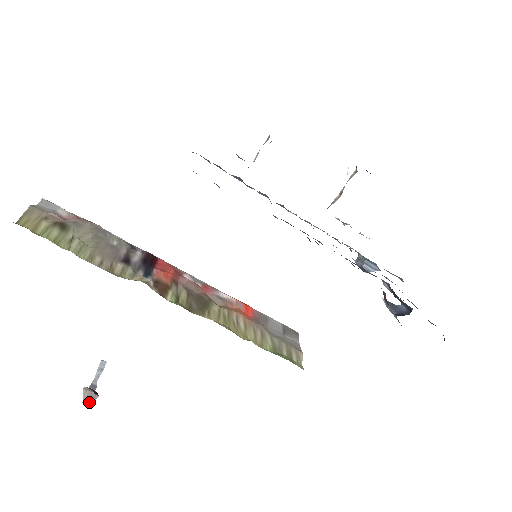
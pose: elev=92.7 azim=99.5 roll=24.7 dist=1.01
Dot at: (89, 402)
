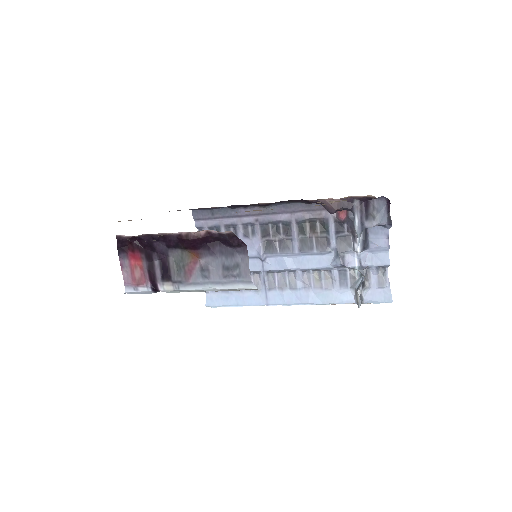
Dot at: occluded
